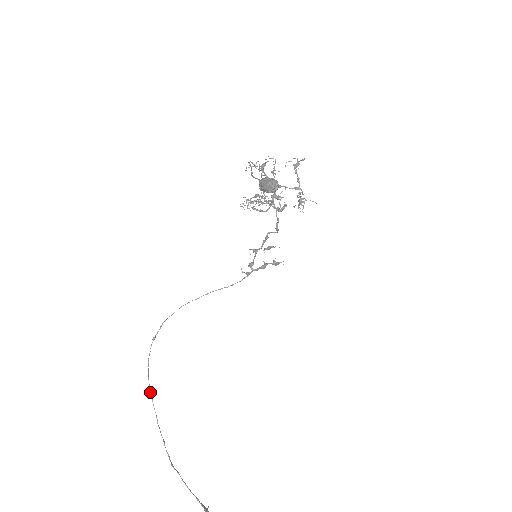
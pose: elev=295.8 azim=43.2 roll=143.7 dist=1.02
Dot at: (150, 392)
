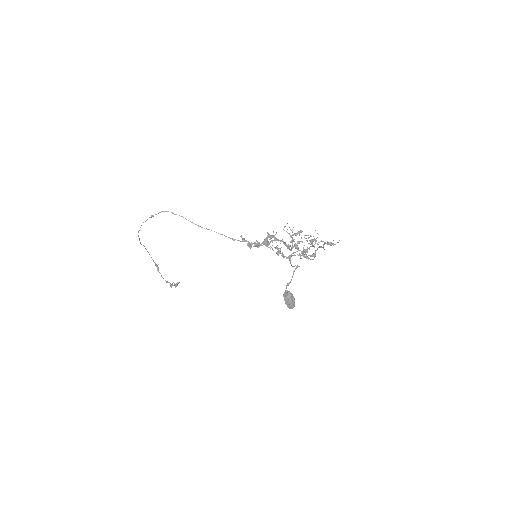
Dot at: occluded
